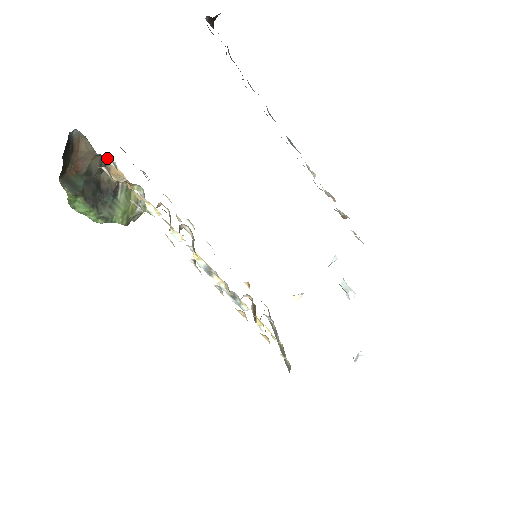
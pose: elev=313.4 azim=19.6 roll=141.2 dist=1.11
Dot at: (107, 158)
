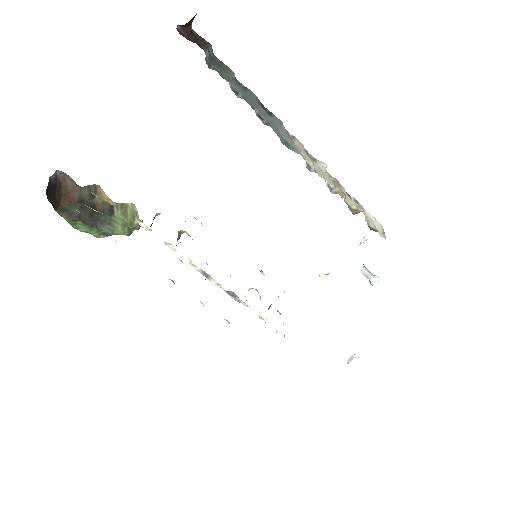
Dot at: occluded
